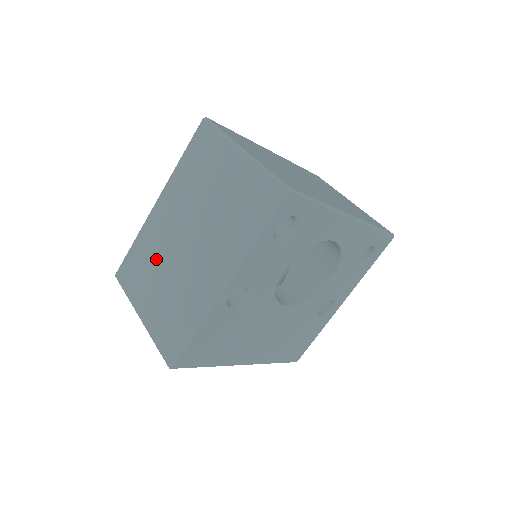
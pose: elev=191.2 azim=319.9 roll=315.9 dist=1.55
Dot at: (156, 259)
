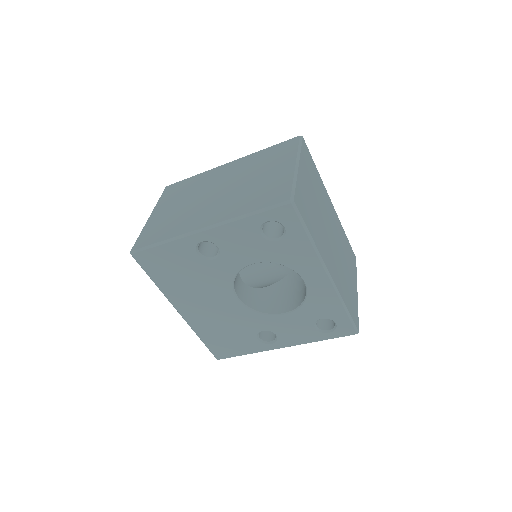
Dot at: (193, 192)
